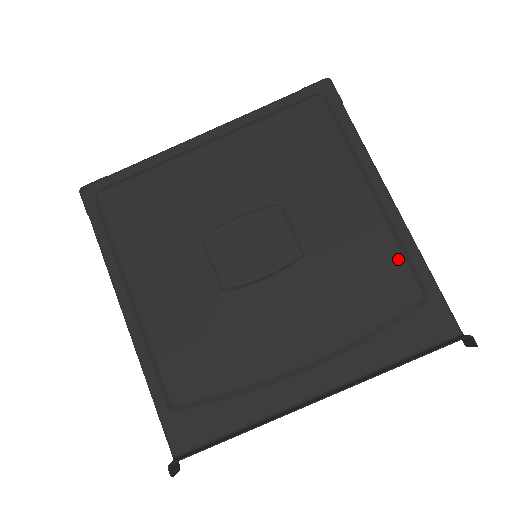
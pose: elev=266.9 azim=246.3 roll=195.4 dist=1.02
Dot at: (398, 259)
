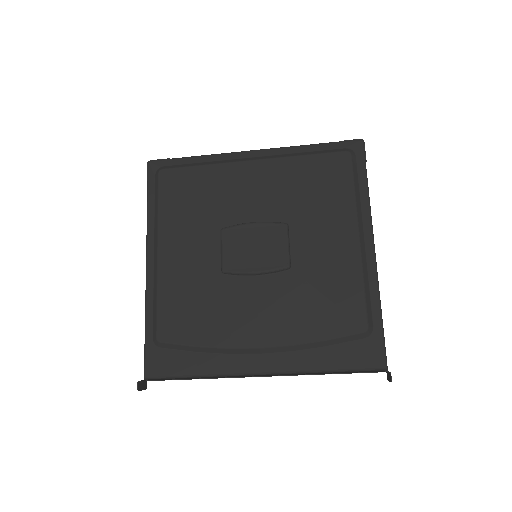
Dot at: (360, 296)
